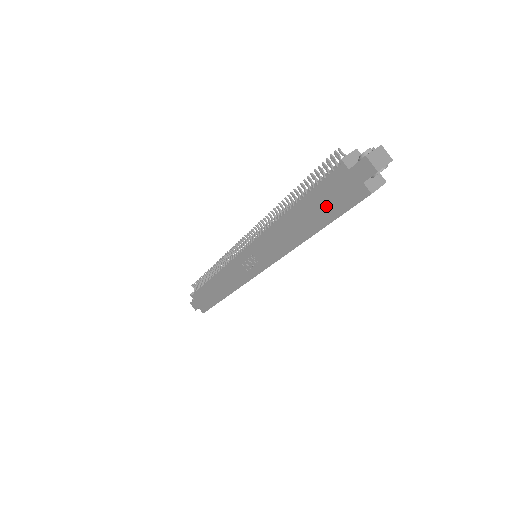
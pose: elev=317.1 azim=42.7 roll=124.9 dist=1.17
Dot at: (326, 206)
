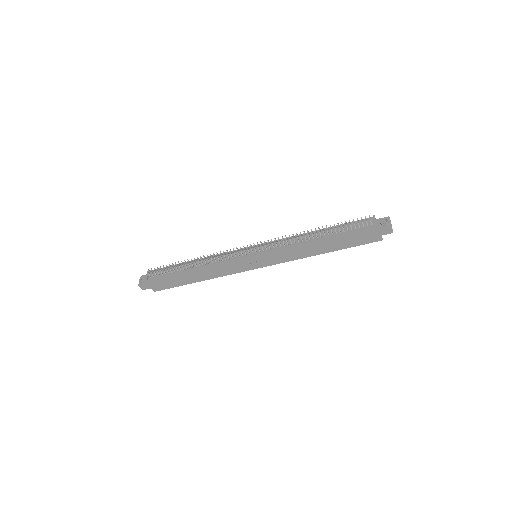
Dot at: (350, 241)
